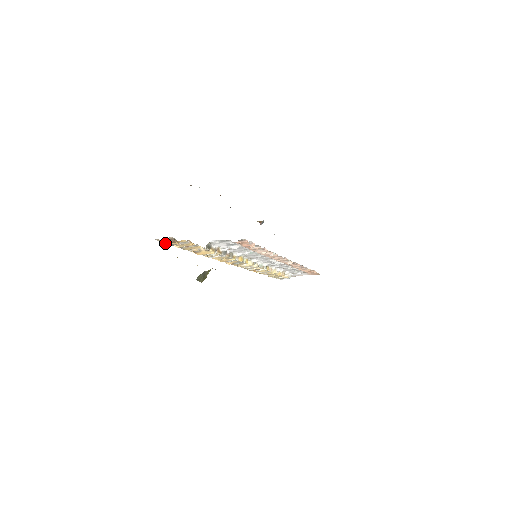
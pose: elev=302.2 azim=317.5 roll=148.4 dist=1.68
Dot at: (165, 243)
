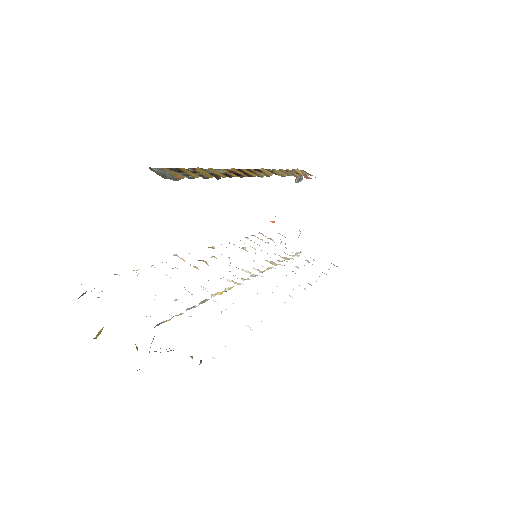
Dot at: occluded
